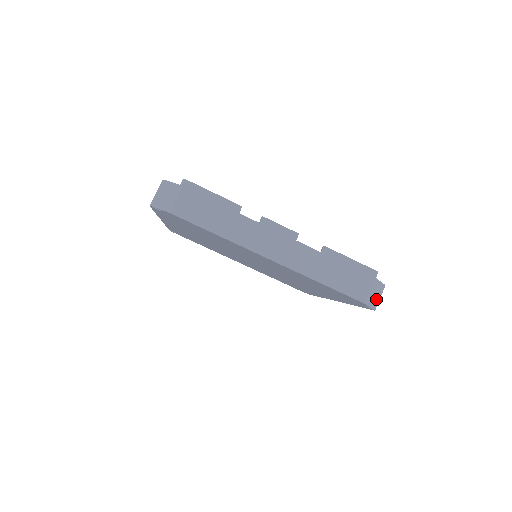
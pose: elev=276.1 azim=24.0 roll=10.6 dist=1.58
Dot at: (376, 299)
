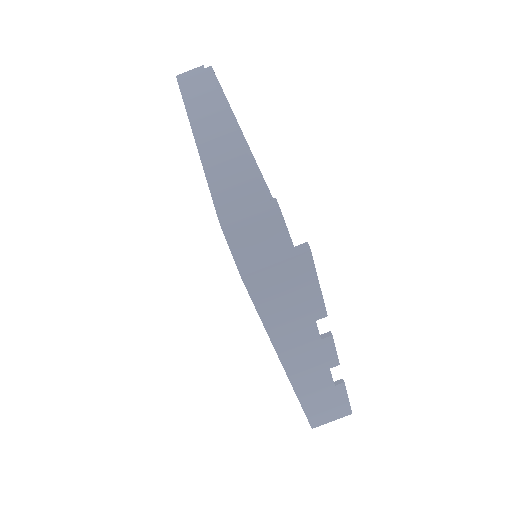
Dot at: occluded
